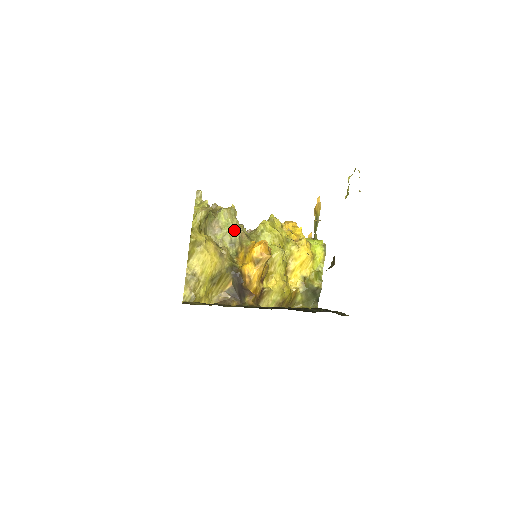
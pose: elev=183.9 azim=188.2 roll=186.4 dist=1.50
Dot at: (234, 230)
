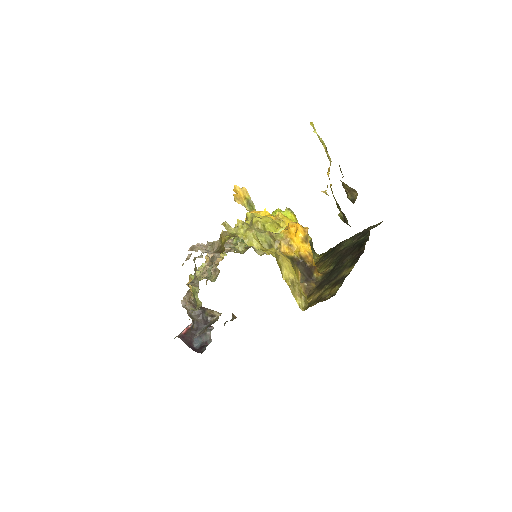
Dot at: (264, 235)
